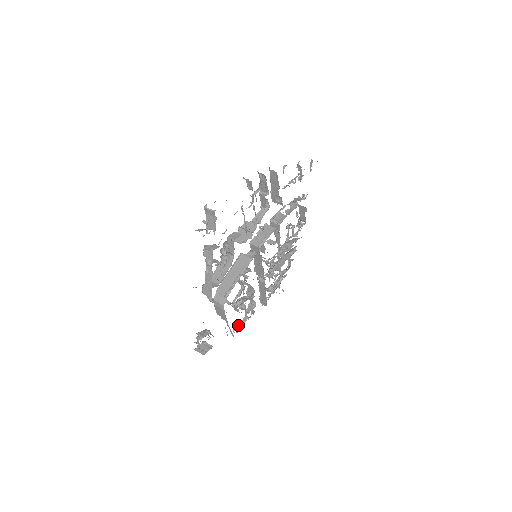
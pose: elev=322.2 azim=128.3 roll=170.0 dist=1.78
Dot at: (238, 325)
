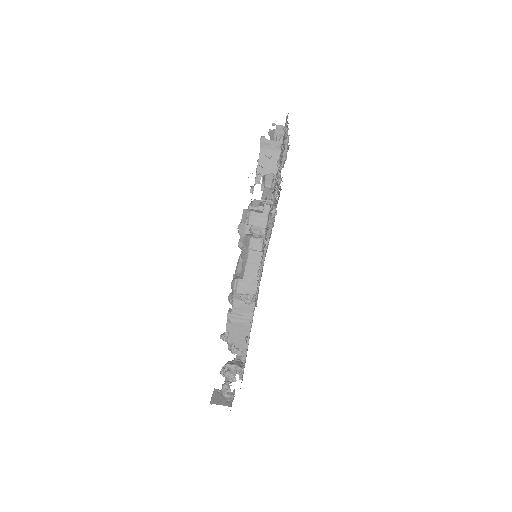
Dot at: occluded
